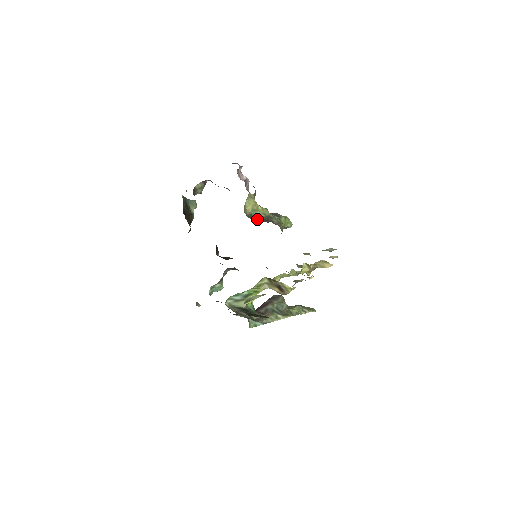
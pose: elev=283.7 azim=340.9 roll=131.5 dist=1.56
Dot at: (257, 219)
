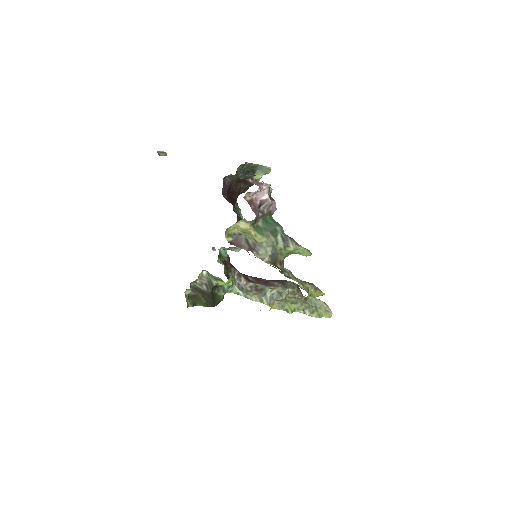
Dot at: (239, 242)
